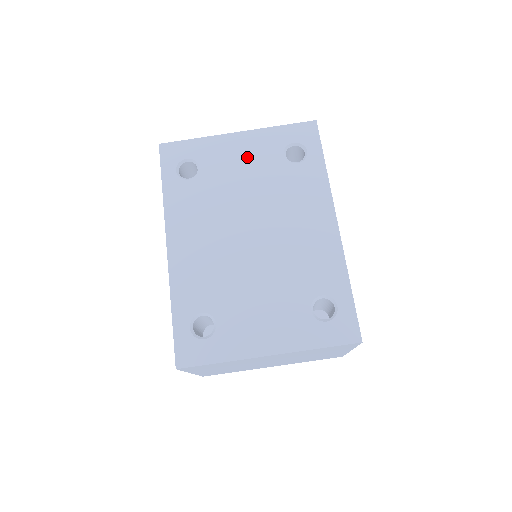
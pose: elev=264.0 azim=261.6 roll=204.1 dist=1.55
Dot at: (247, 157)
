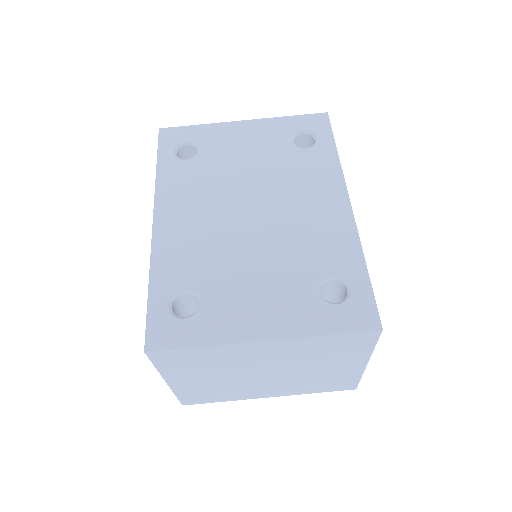
Dot at: (252, 141)
